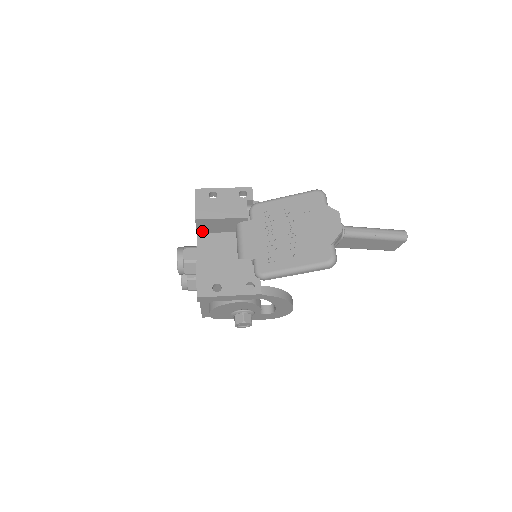
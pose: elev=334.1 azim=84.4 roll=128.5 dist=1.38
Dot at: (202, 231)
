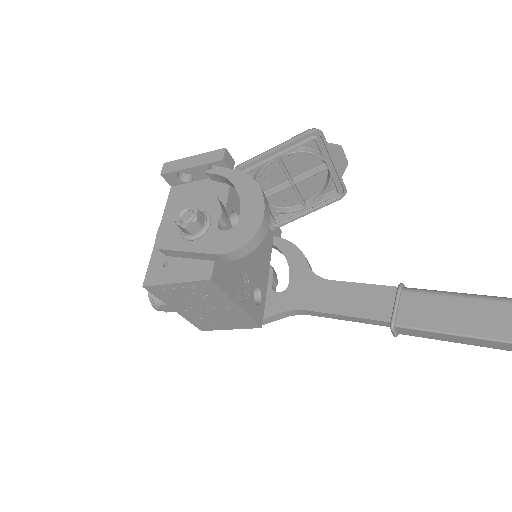
Dot at: occluded
